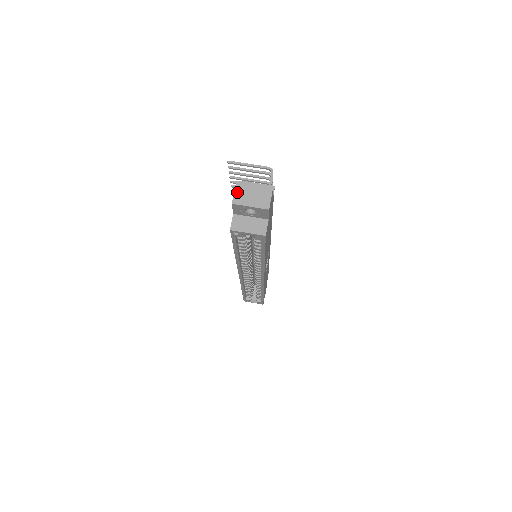
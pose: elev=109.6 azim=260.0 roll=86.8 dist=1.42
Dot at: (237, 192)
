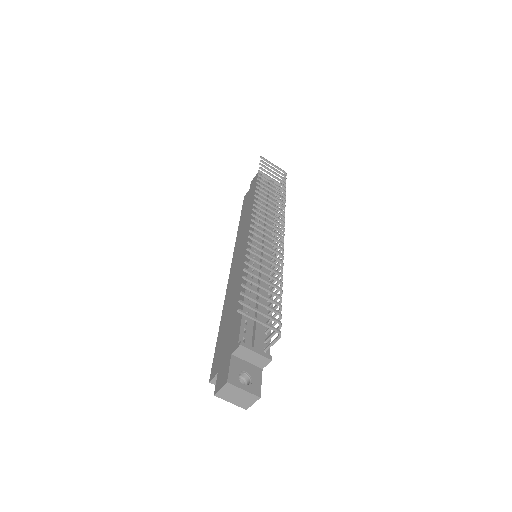
Dot at: (223, 390)
